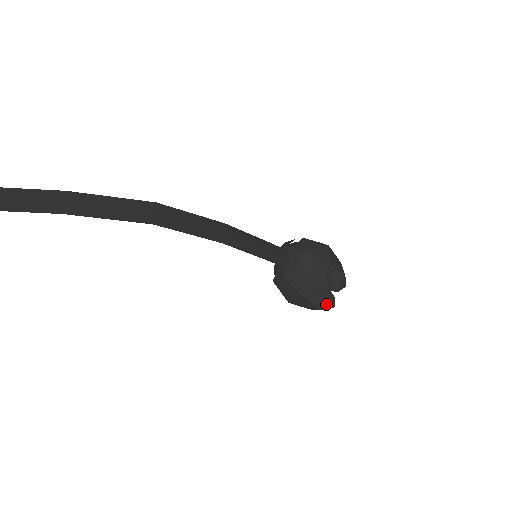
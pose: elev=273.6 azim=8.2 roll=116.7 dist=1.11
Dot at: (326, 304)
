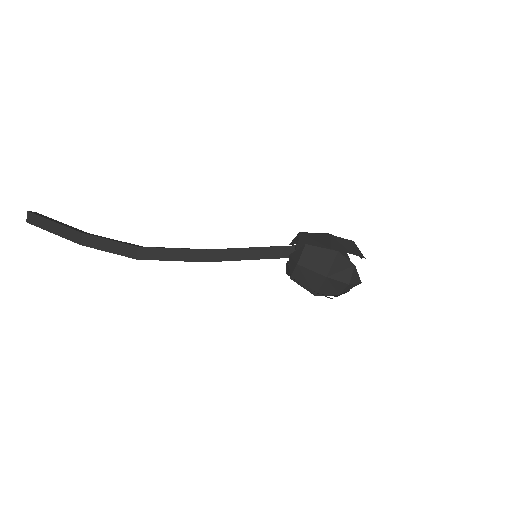
Dot at: (330, 298)
